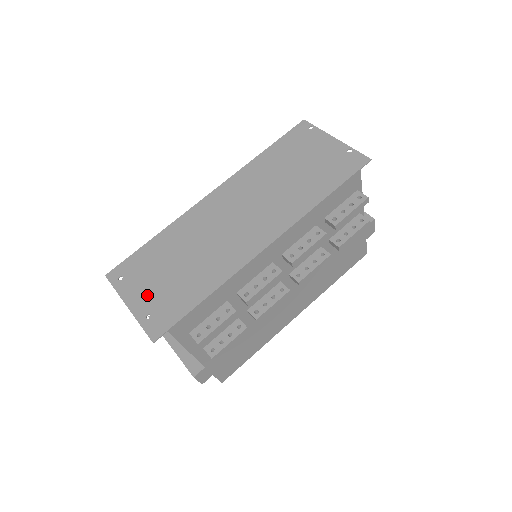
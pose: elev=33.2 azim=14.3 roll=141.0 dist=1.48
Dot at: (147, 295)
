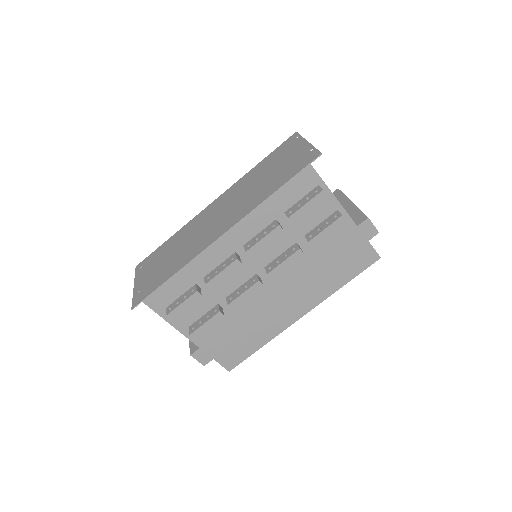
Dot at: (146, 278)
